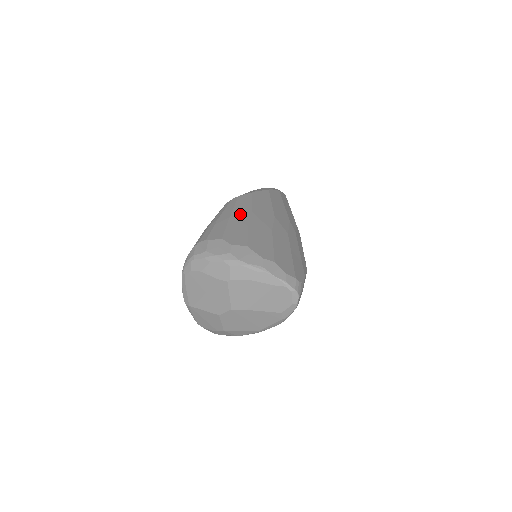
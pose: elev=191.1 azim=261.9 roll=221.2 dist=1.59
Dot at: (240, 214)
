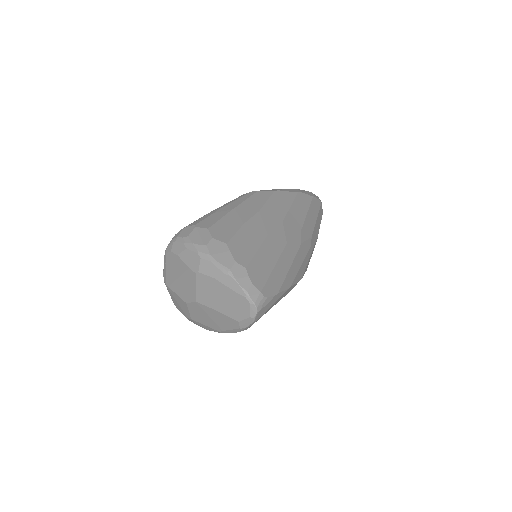
Dot at: (245, 209)
